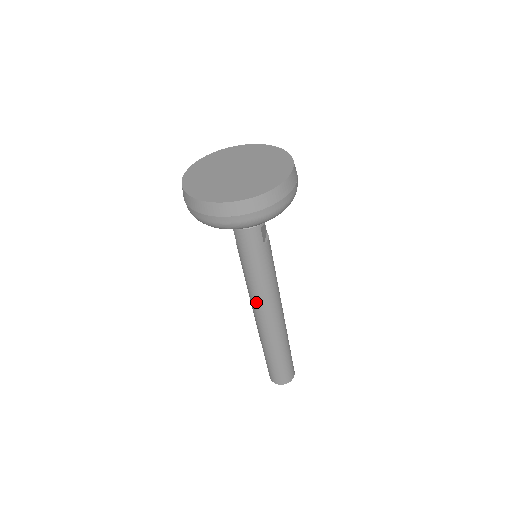
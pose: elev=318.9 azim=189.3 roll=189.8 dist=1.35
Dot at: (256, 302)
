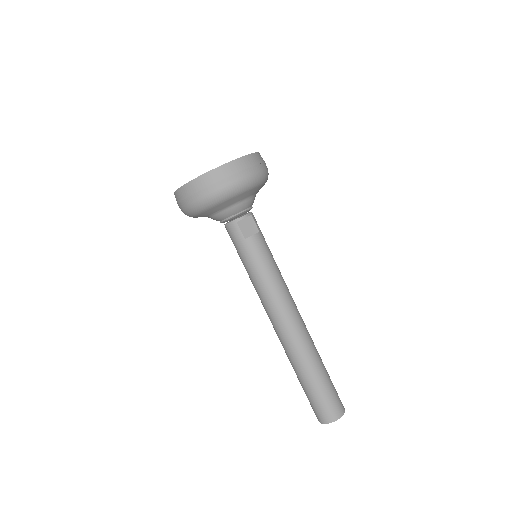
Dot at: (262, 304)
